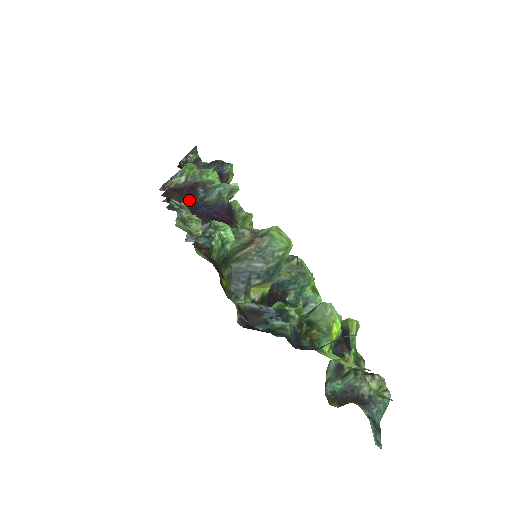
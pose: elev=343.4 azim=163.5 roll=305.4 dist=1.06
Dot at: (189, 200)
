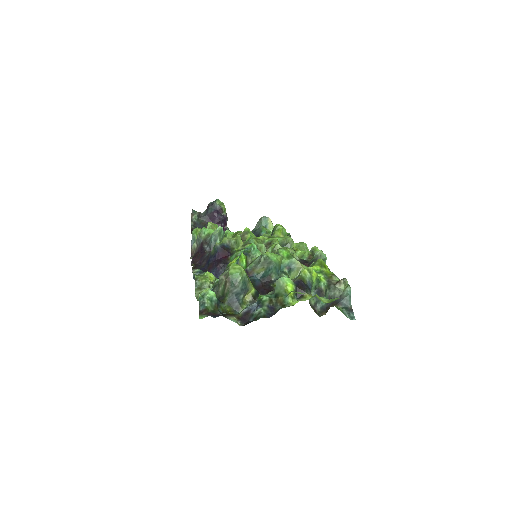
Dot at: (204, 258)
